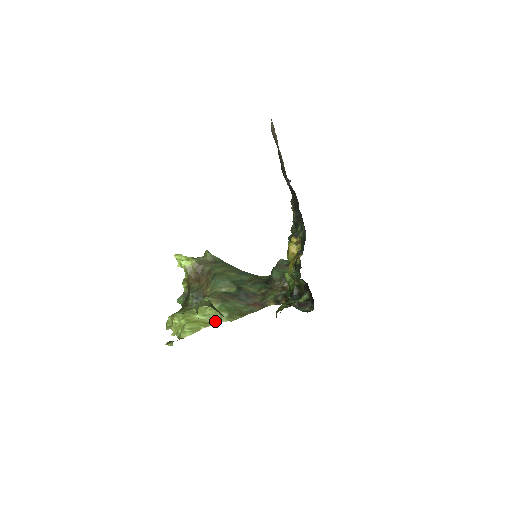
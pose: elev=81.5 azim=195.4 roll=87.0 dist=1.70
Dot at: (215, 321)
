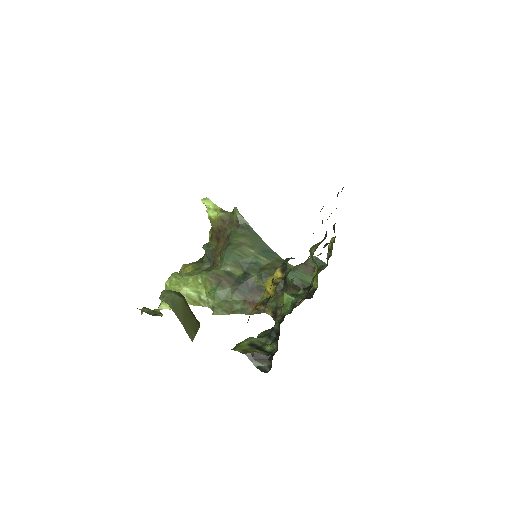
Dot at: (202, 303)
